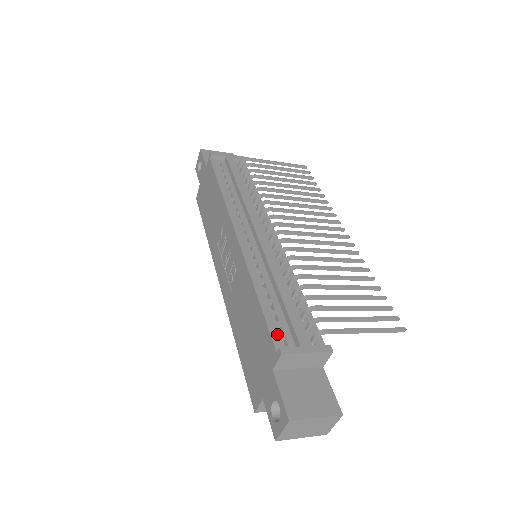
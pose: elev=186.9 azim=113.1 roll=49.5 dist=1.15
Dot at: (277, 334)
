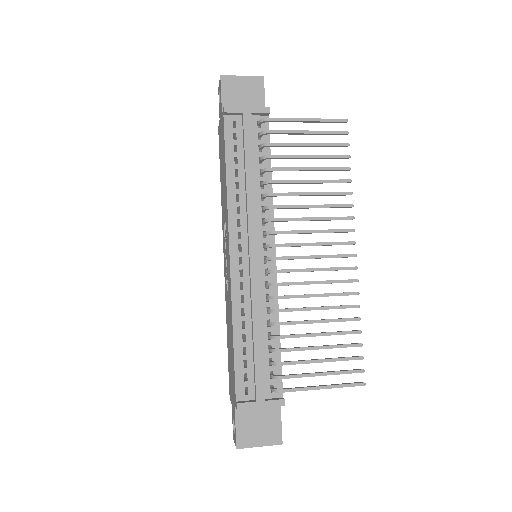
Dot at: (241, 383)
